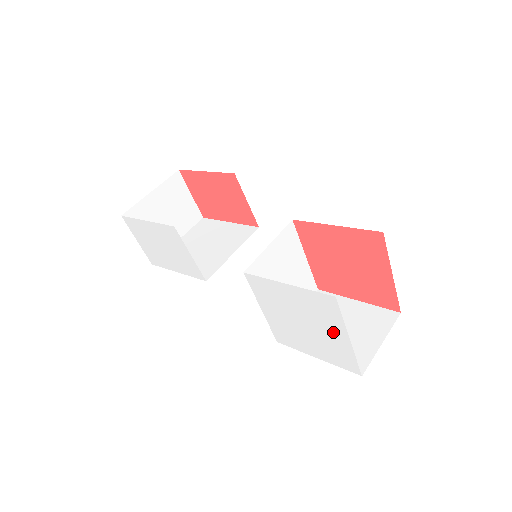
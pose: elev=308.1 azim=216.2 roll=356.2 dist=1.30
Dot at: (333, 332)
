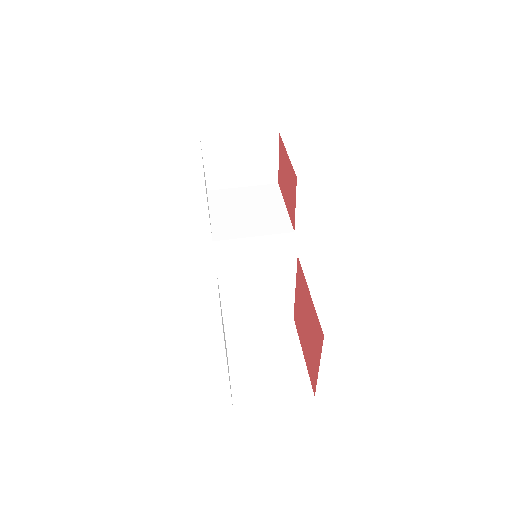
Dot at: occluded
